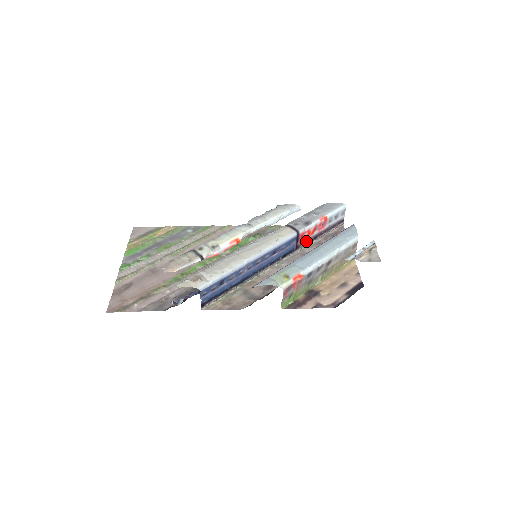
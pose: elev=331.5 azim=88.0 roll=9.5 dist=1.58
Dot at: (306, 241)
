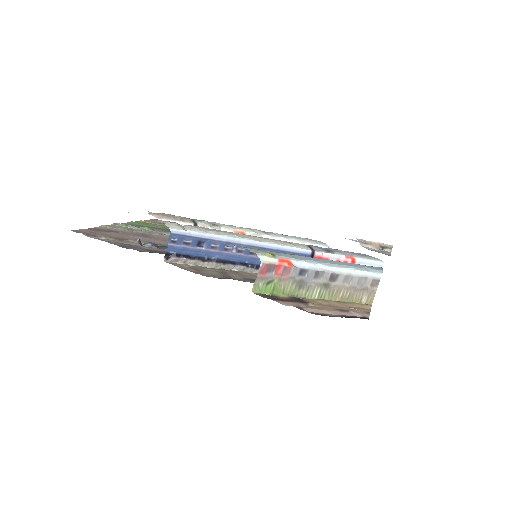
Dot at: occluded
